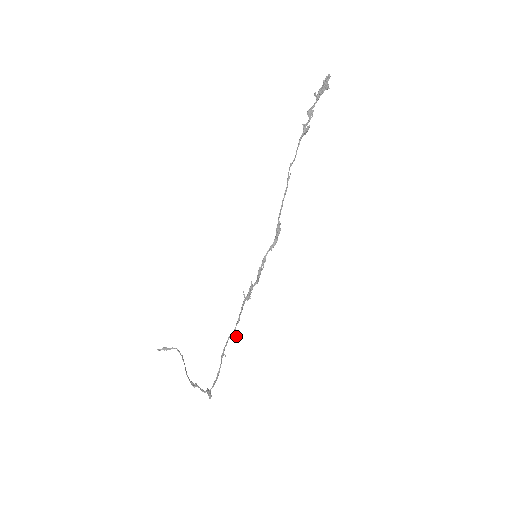
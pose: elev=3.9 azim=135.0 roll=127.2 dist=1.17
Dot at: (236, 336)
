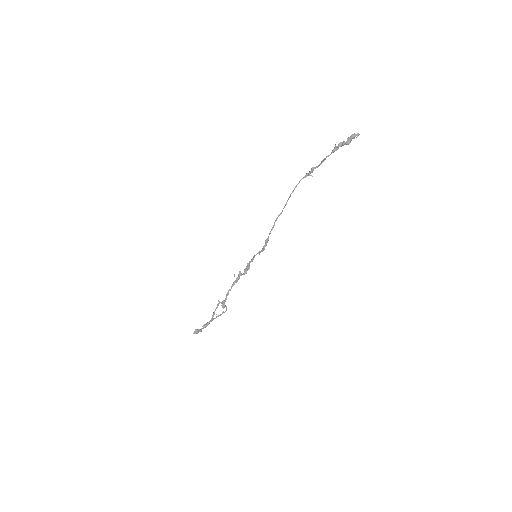
Dot at: (223, 305)
